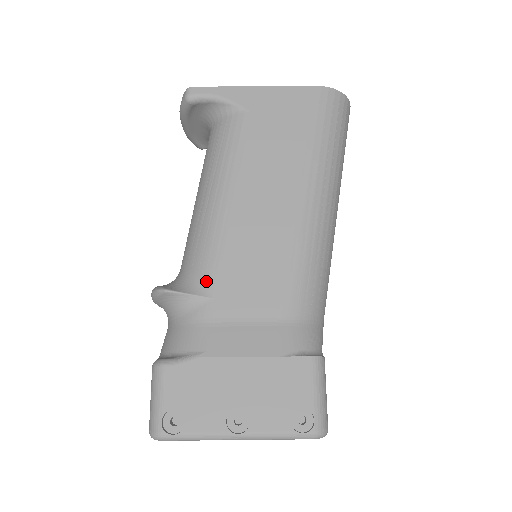
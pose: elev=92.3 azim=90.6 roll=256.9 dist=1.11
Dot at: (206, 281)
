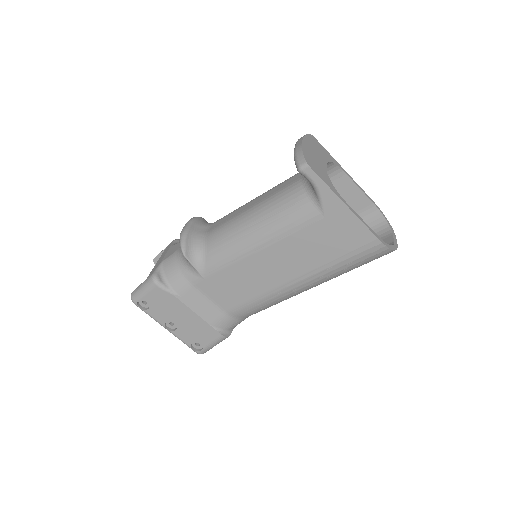
Dot at: (208, 269)
